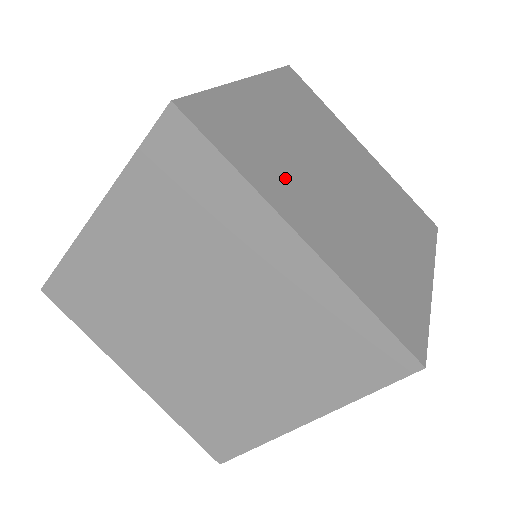
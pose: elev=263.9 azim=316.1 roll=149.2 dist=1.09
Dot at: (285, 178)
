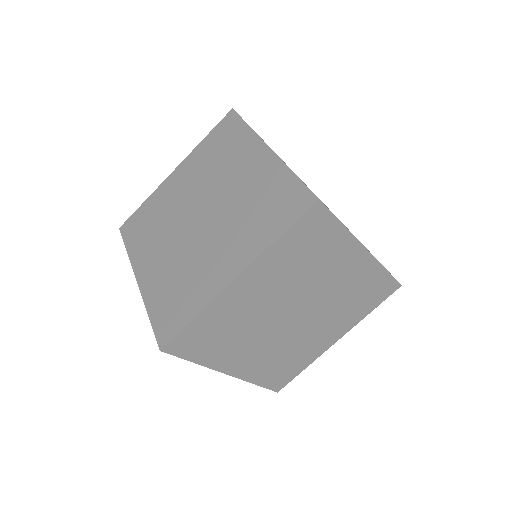
Dot at: (233, 346)
